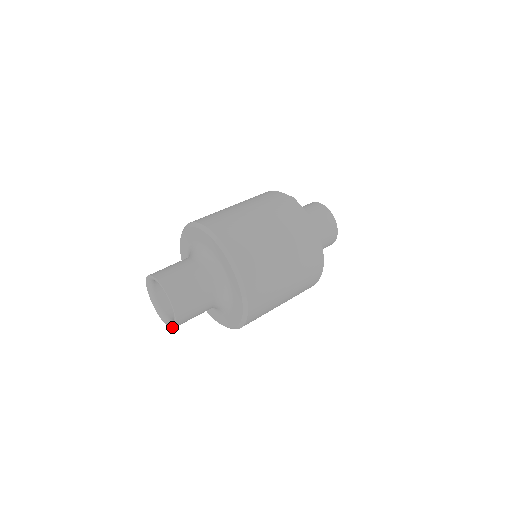
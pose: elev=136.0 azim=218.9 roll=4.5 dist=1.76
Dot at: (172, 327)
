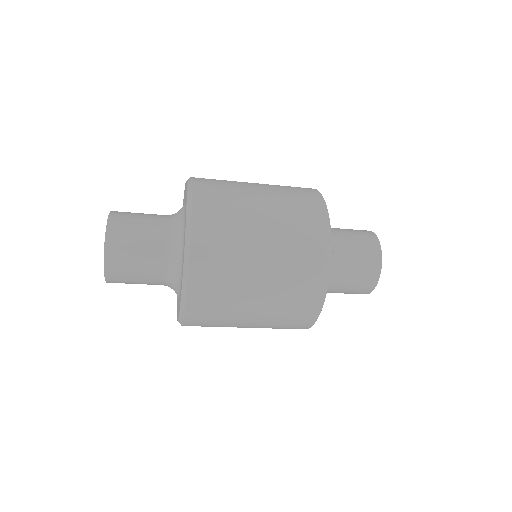
Dot at: occluded
